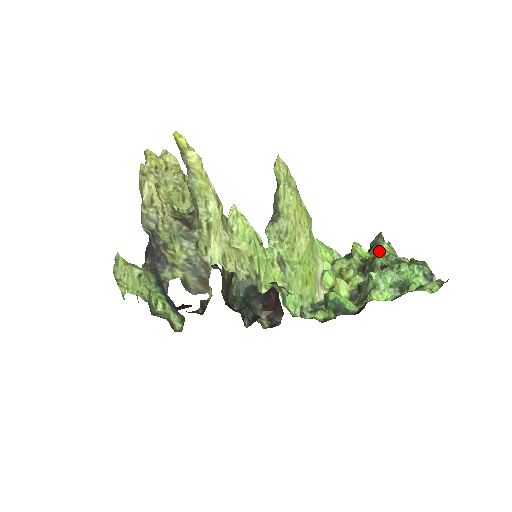
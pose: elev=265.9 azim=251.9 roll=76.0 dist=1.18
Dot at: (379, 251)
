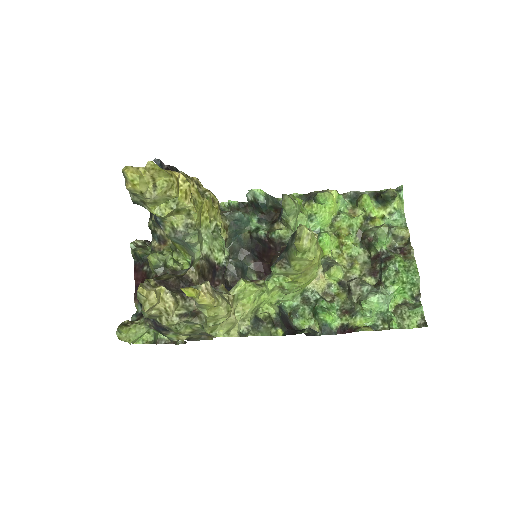
Dot at: (387, 205)
